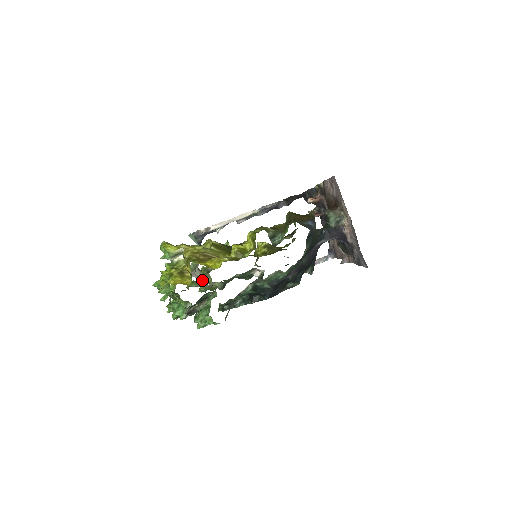
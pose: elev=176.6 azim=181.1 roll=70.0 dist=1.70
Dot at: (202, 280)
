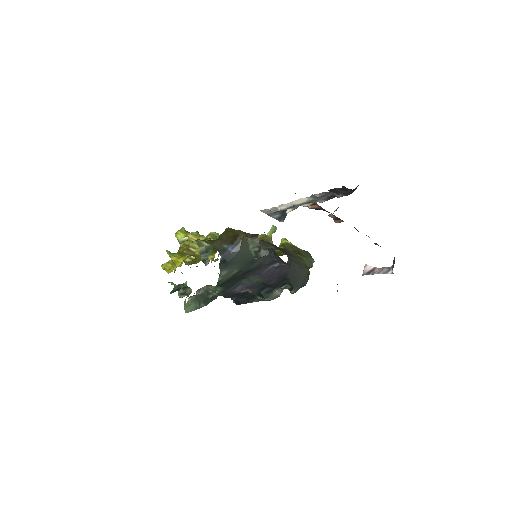
Dot at: occluded
